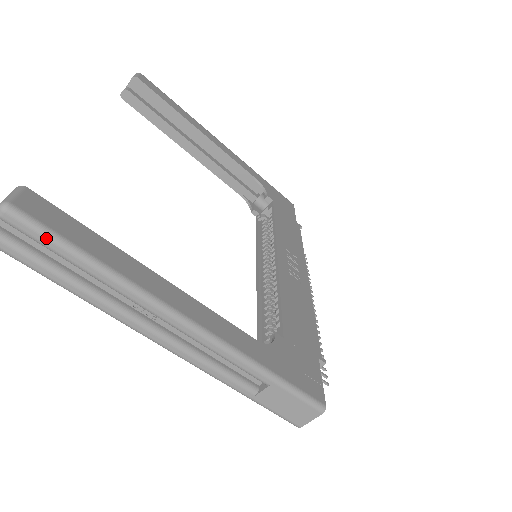
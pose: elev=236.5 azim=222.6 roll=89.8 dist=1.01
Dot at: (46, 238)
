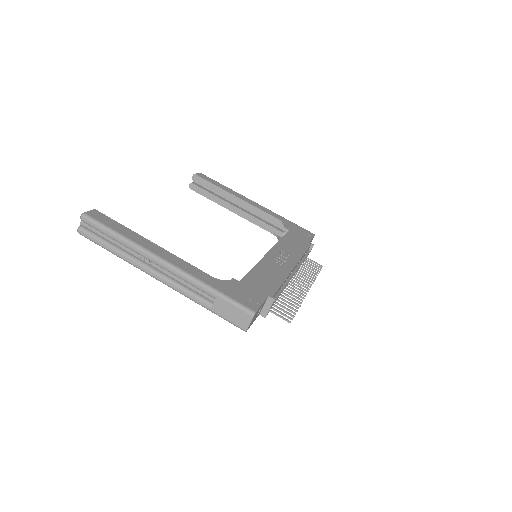
Dot at: (98, 226)
